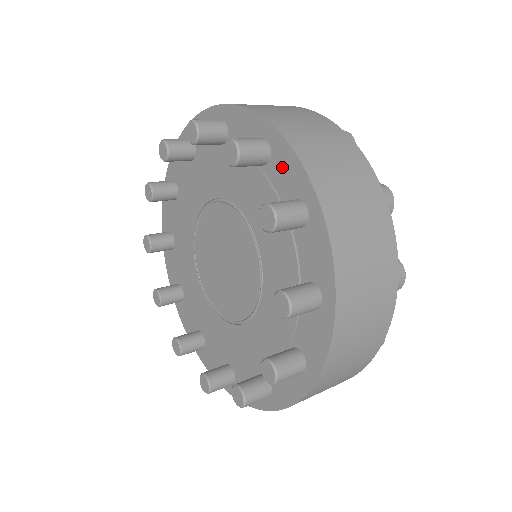
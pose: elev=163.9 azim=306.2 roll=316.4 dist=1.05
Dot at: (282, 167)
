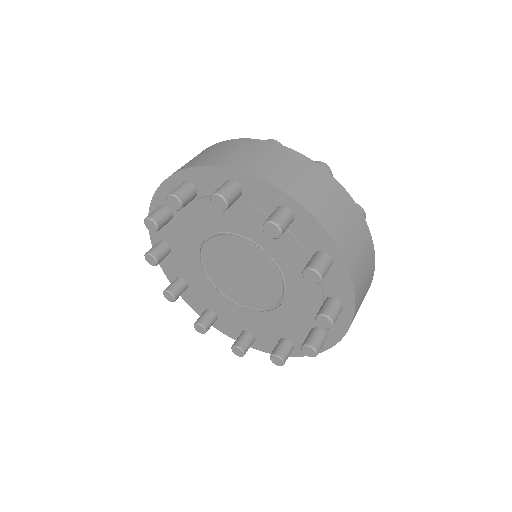
Dot at: (255, 192)
